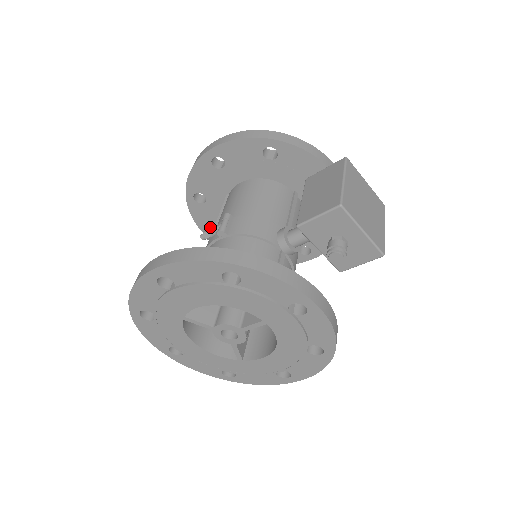
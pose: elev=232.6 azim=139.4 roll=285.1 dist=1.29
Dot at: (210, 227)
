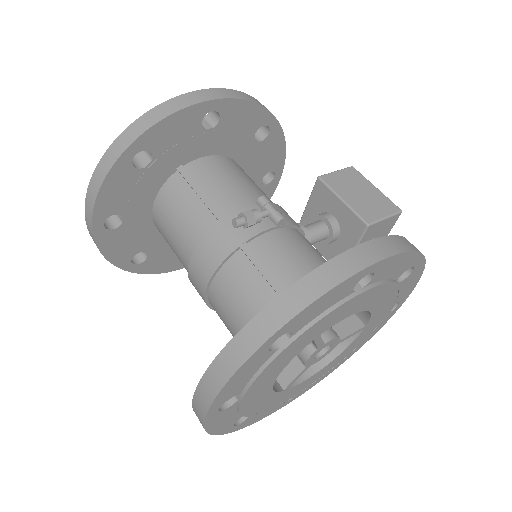
Dot at: (256, 210)
